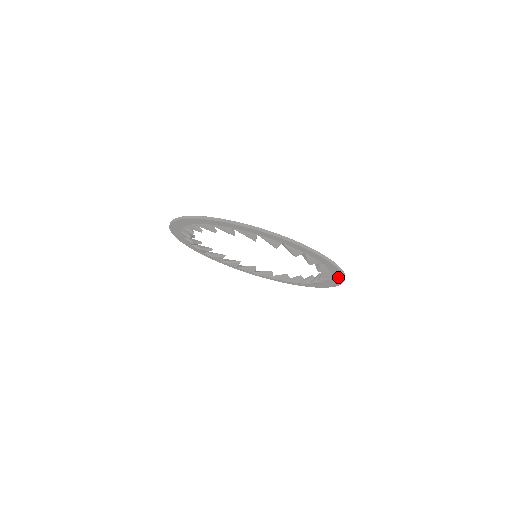
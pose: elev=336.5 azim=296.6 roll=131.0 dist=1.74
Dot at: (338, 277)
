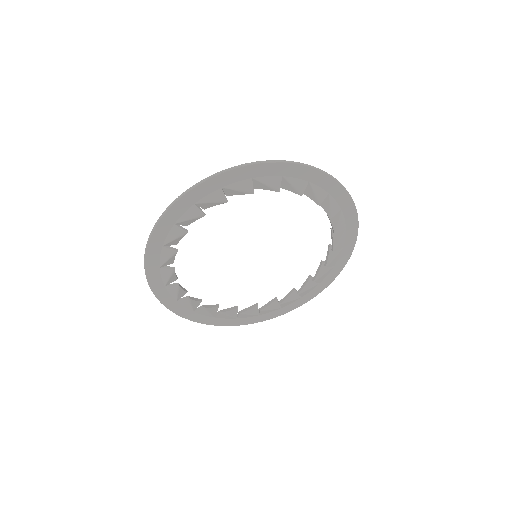
Dot at: (342, 261)
